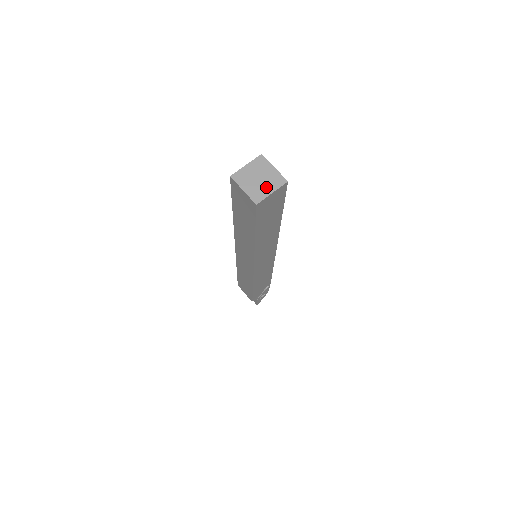
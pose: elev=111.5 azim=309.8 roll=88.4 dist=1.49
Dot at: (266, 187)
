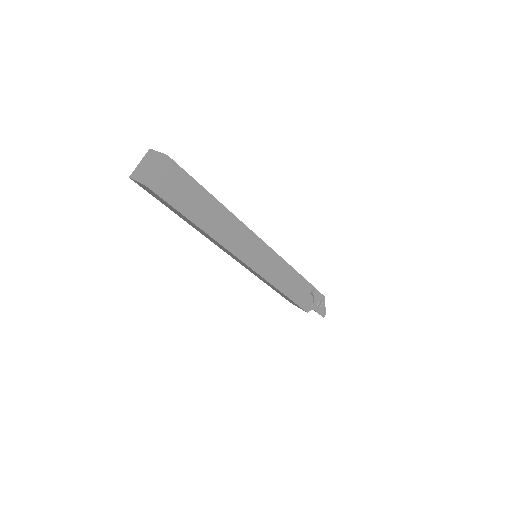
Dot at: (152, 169)
